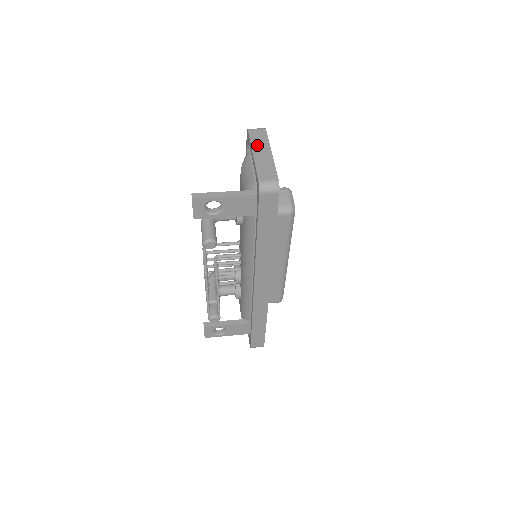
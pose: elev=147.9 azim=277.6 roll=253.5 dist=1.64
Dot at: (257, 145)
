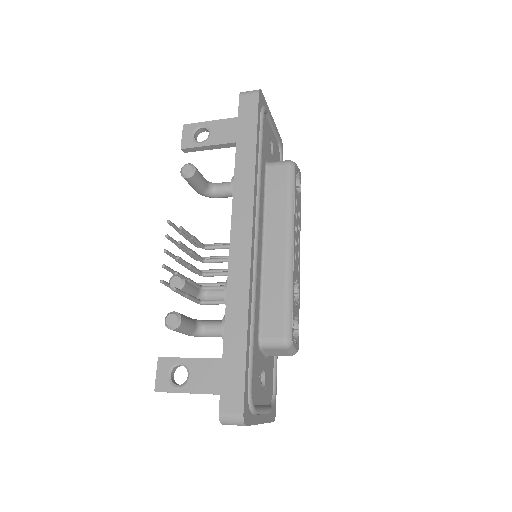
Dot at: occluded
